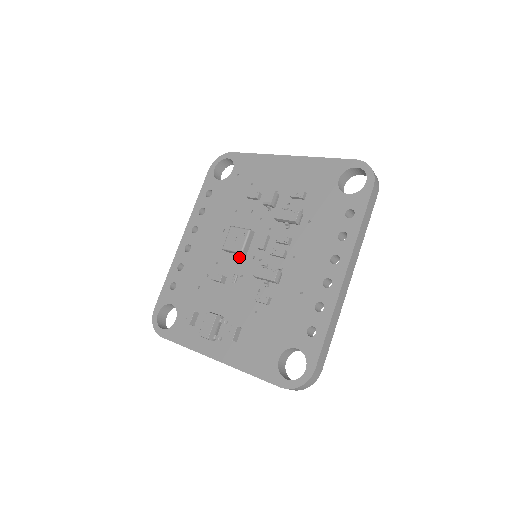
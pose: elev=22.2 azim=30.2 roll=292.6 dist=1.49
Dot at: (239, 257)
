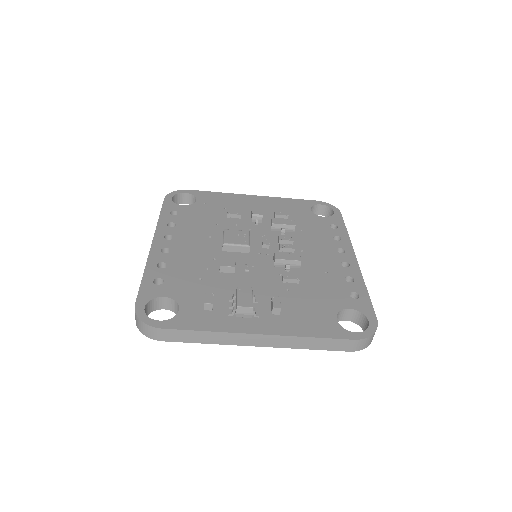
Dot at: (241, 254)
